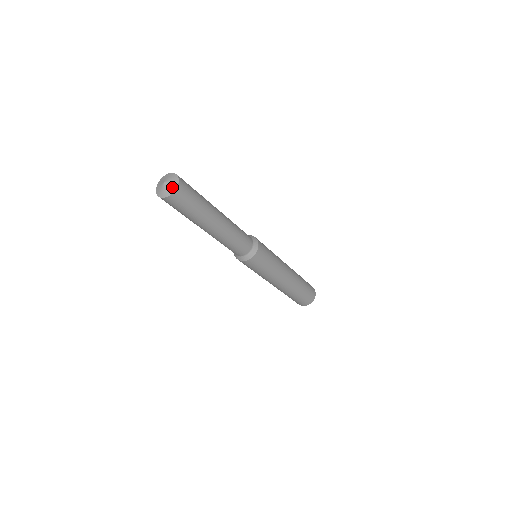
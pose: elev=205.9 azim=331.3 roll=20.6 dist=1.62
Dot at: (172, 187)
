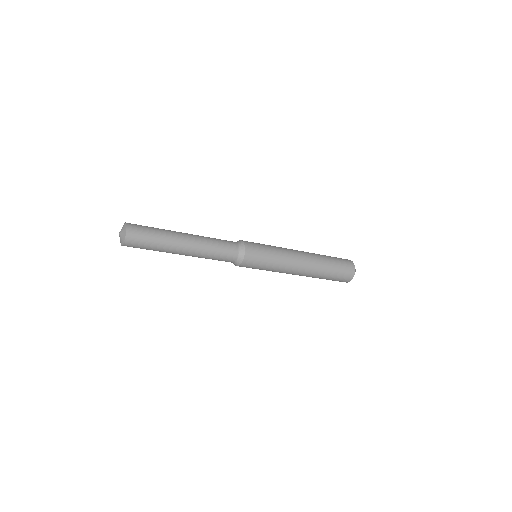
Dot at: (122, 241)
